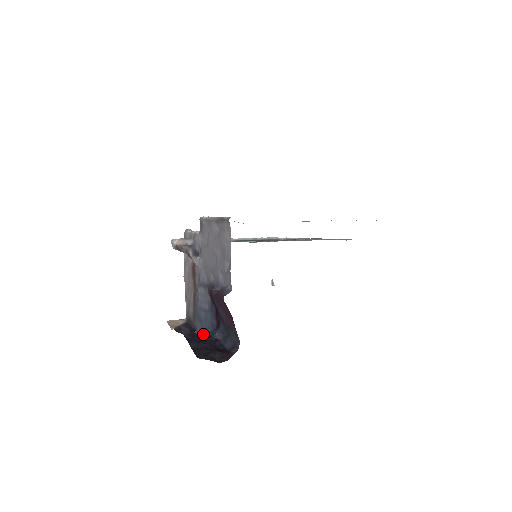
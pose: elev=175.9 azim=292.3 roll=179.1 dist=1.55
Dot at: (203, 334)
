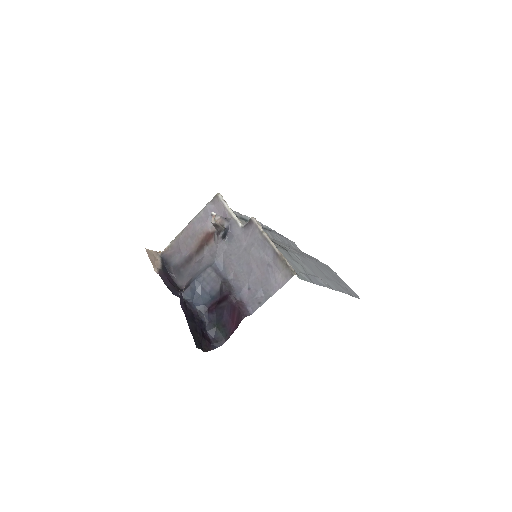
Dot at: (192, 308)
